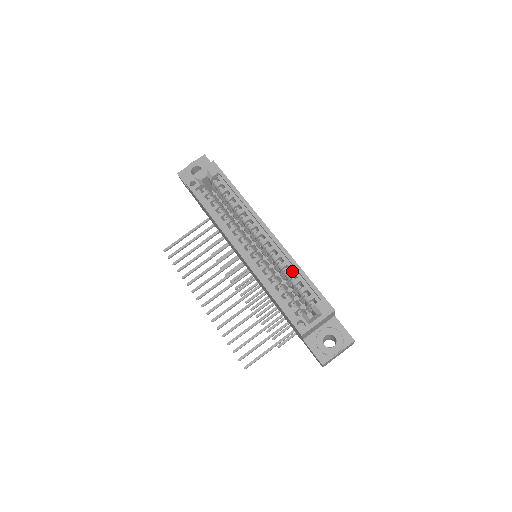
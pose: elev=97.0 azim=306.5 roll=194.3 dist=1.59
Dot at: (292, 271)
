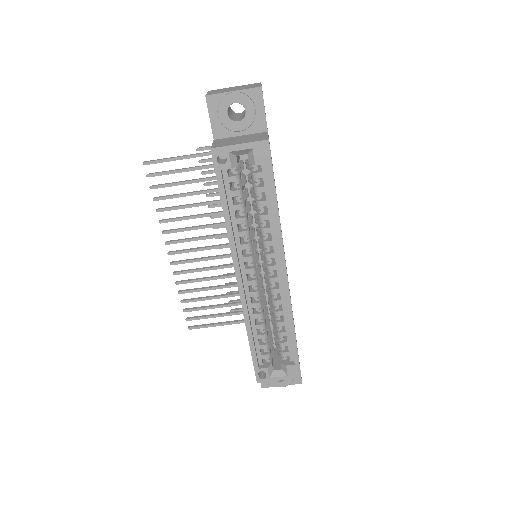
Dot at: (284, 324)
